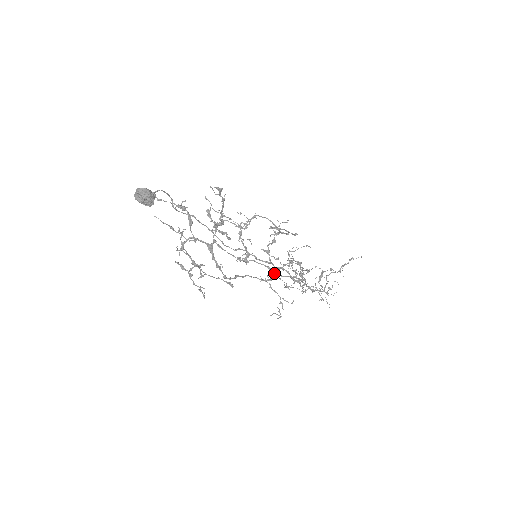
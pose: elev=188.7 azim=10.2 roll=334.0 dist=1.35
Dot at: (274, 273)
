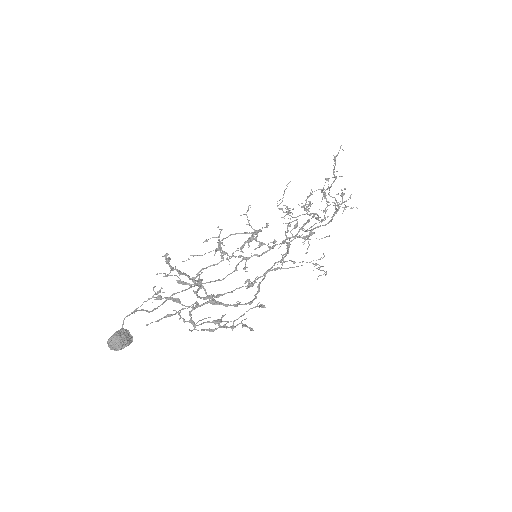
Dot at: (284, 268)
